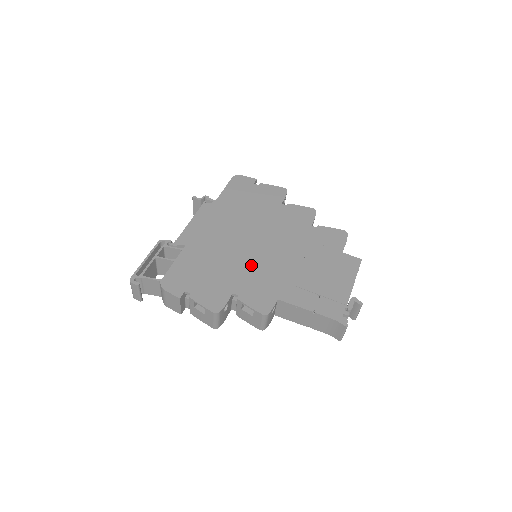
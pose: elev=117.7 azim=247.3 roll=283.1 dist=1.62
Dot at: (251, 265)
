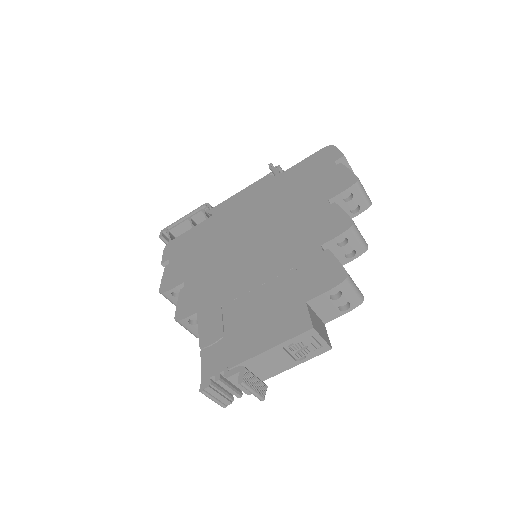
Dot at: (222, 262)
